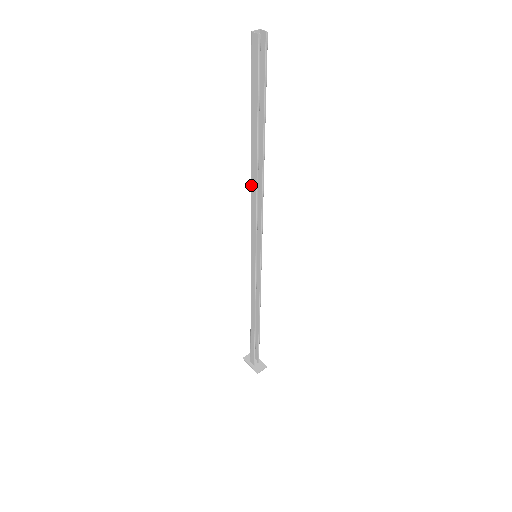
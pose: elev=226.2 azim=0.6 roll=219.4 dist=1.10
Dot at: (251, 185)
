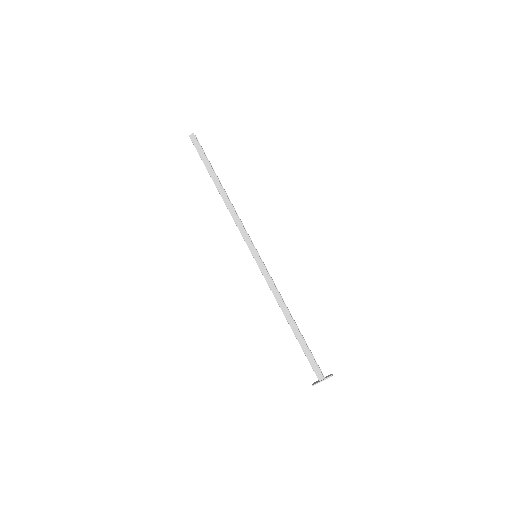
Dot at: (226, 206)
